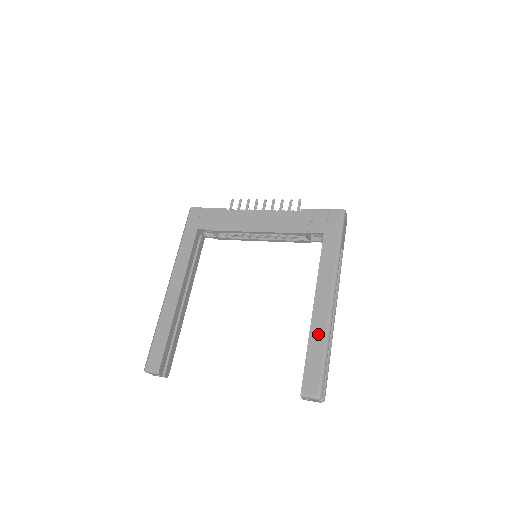
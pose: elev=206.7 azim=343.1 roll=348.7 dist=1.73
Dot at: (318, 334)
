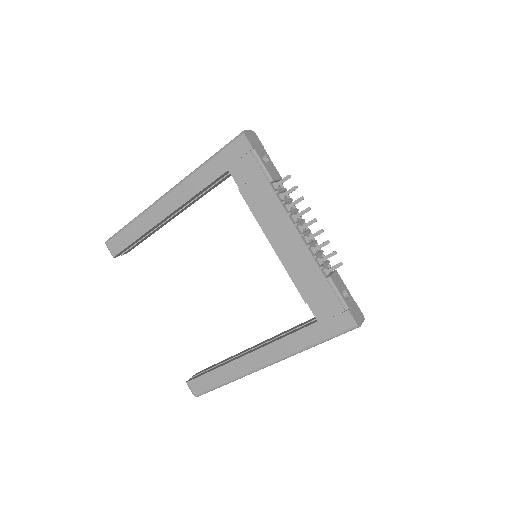
Dot at: (230, 372)
